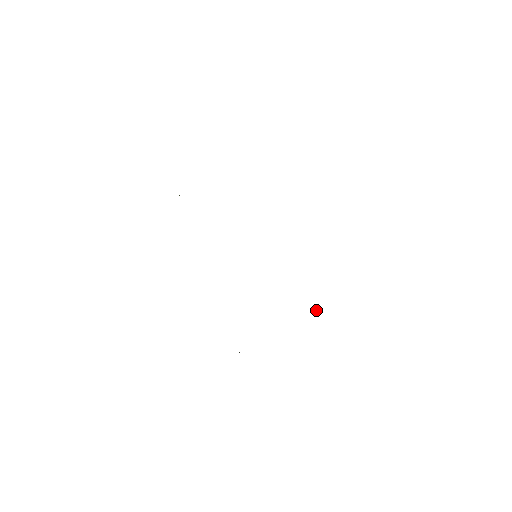
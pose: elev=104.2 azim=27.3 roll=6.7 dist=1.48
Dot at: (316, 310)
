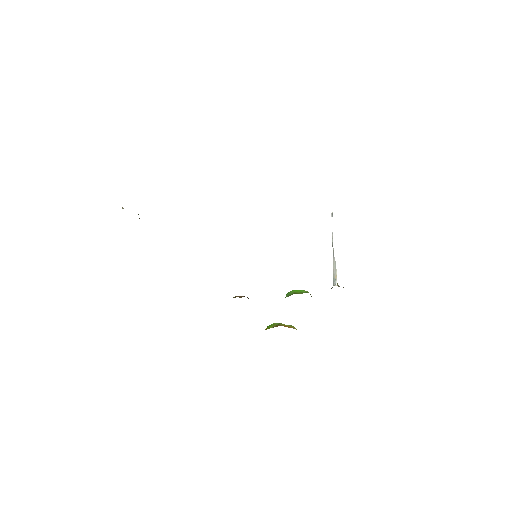
Dot at: (334, 263)
